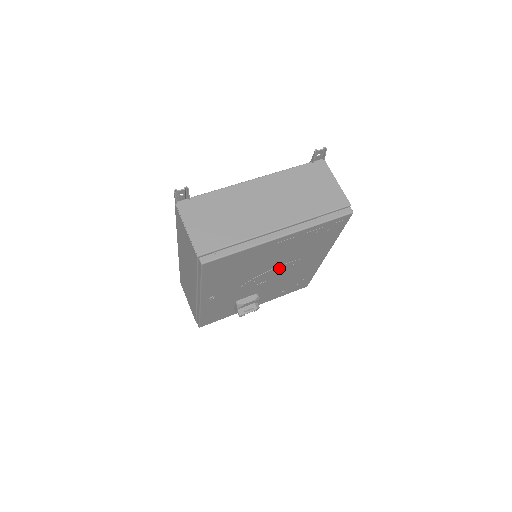
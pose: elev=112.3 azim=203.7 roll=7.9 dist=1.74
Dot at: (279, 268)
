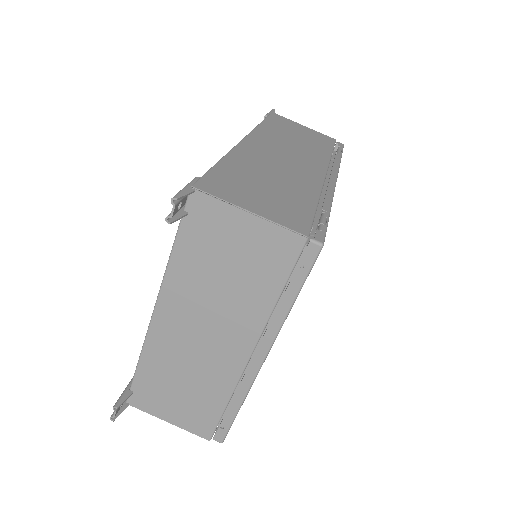
Dot at: occluded
